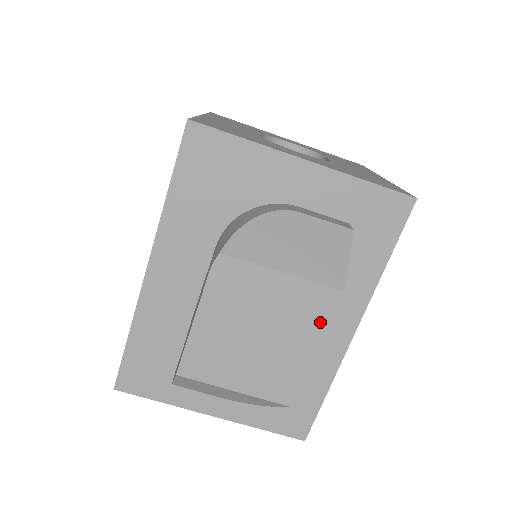
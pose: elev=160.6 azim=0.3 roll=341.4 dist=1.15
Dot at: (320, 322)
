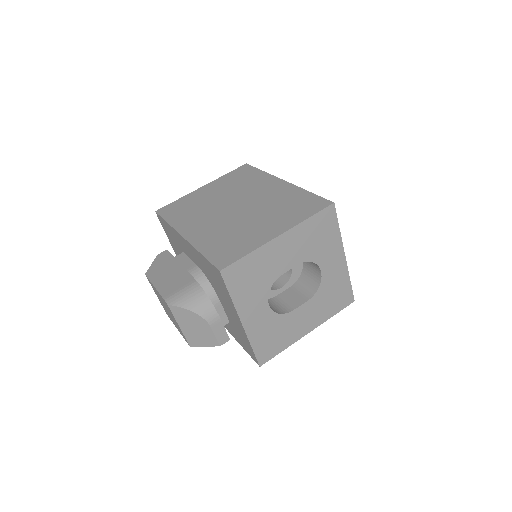
Dot at: occluded
